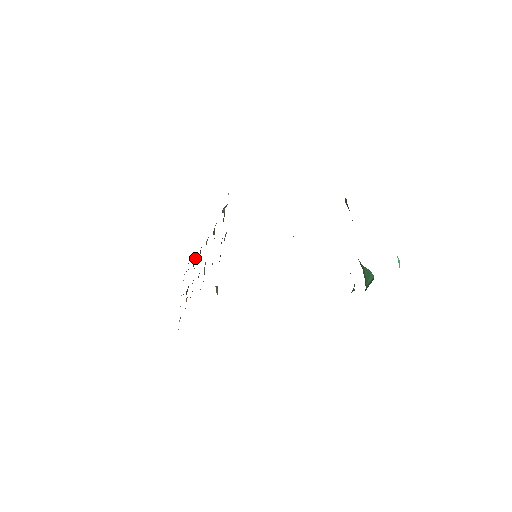
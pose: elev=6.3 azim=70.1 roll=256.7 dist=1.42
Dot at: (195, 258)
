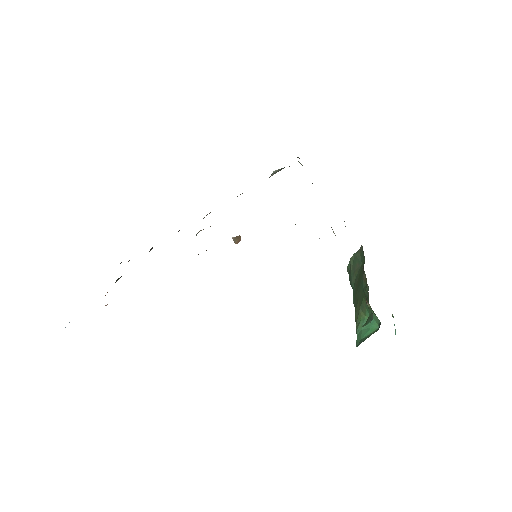
Dot at: occluded
